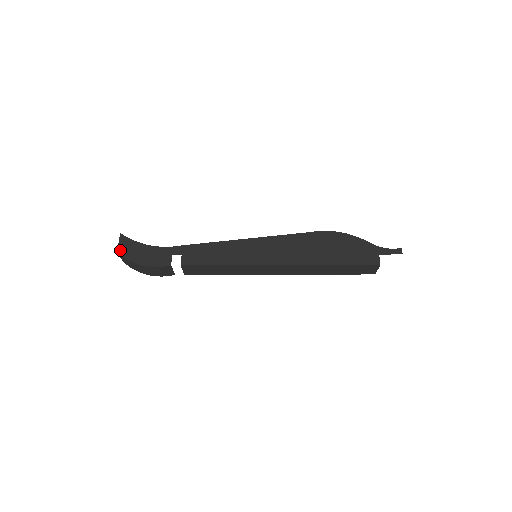
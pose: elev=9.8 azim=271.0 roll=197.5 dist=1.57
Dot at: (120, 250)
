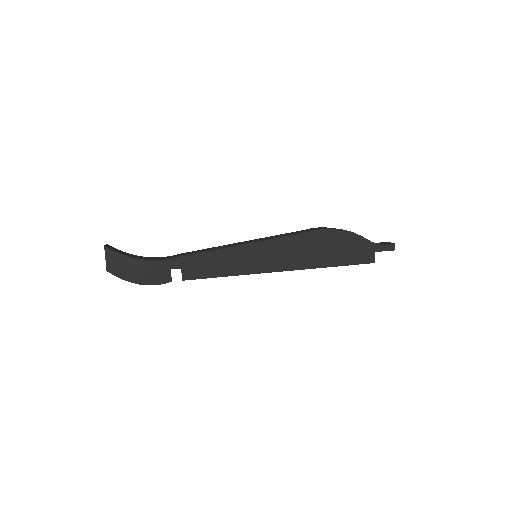
Dot at: (110, 268)
